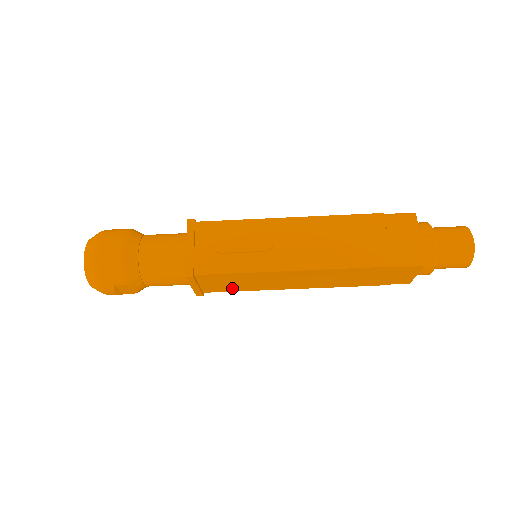
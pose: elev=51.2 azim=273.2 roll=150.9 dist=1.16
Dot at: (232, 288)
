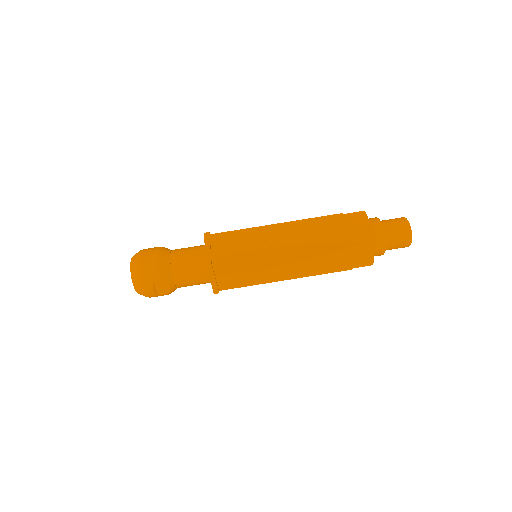
Dot at: (241, 282)
